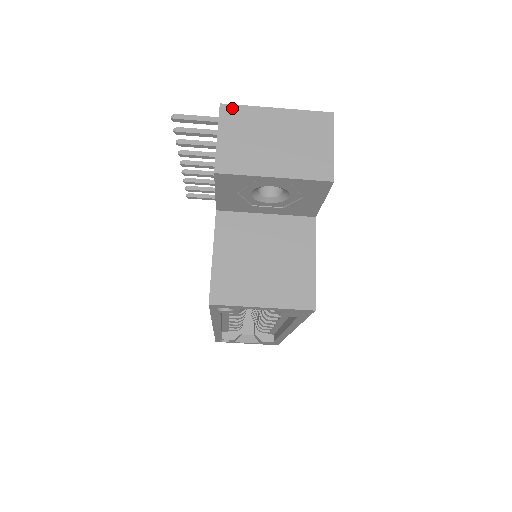
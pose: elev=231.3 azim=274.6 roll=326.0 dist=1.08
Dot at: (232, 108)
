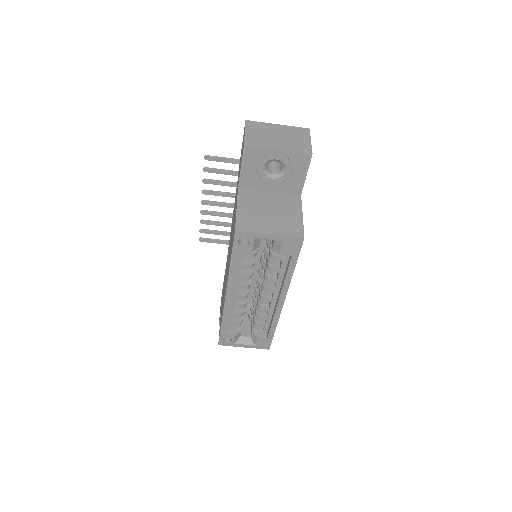
Dot at: (252, 122)
